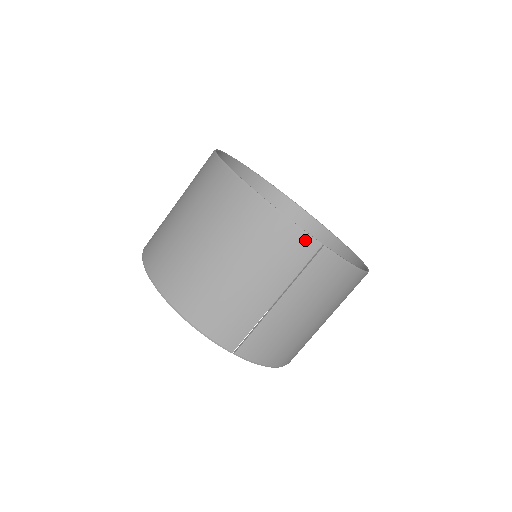
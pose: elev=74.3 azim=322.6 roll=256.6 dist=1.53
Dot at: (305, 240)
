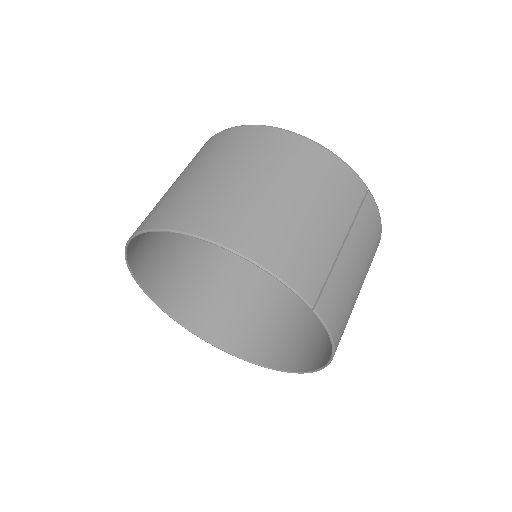
Dot at: (356, 180)
